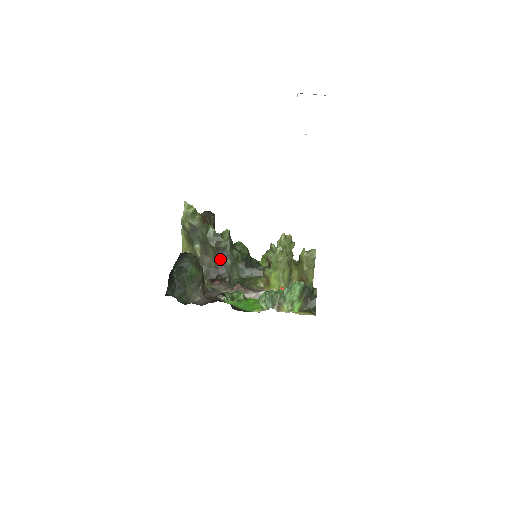
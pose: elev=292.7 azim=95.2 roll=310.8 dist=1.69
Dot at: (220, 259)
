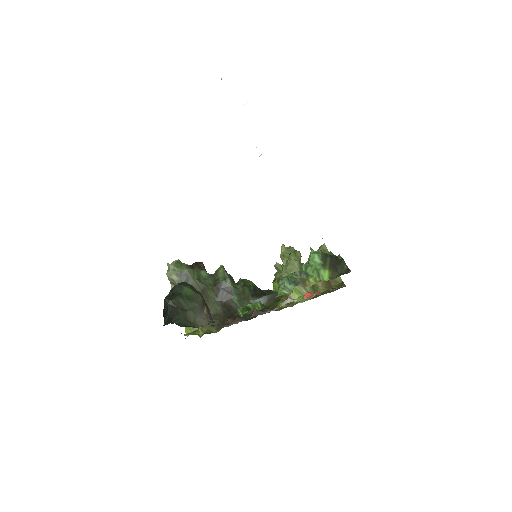
Dot at: (224, 299)
